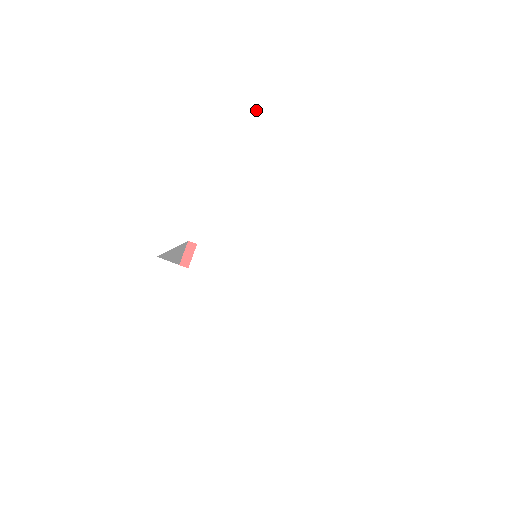
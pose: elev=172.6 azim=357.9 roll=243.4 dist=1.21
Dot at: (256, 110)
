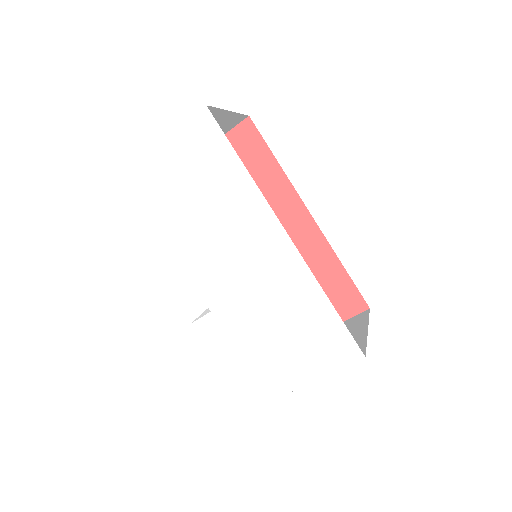
Dot at: (142, 195)
